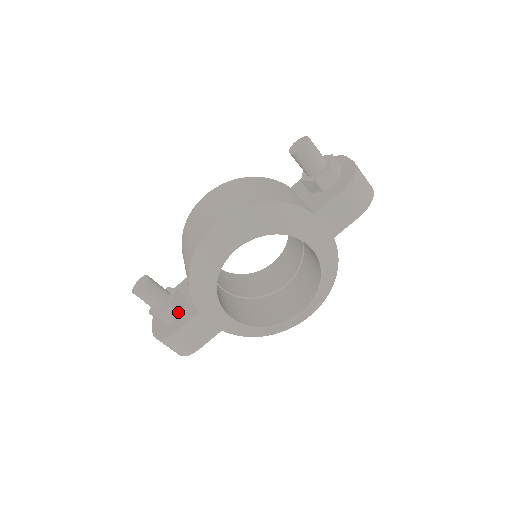
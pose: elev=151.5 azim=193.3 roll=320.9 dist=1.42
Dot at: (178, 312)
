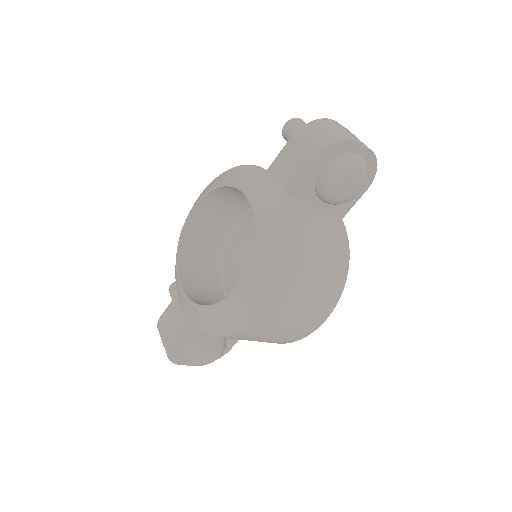
Dot at: occluded
